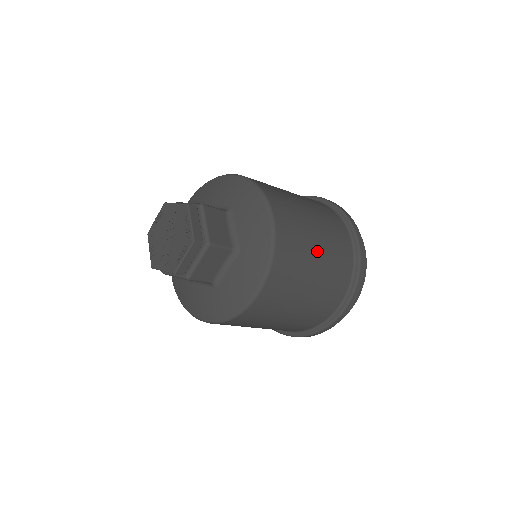
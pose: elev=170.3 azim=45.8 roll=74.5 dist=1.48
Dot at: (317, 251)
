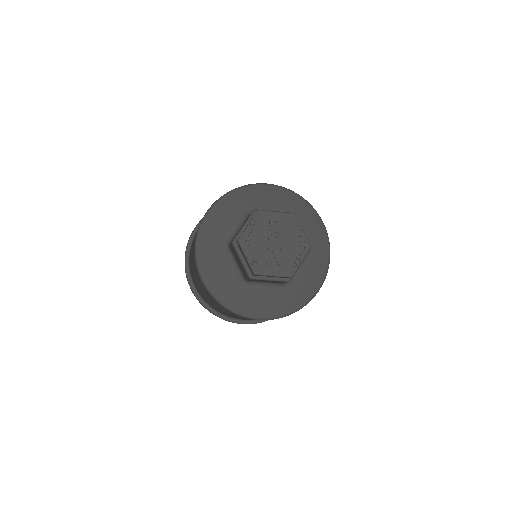
Dot at: occluded
